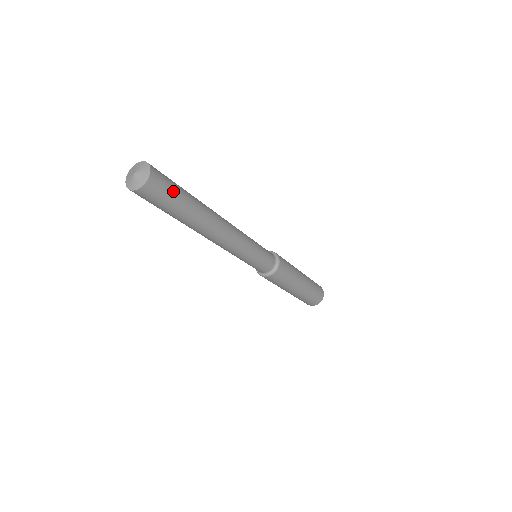
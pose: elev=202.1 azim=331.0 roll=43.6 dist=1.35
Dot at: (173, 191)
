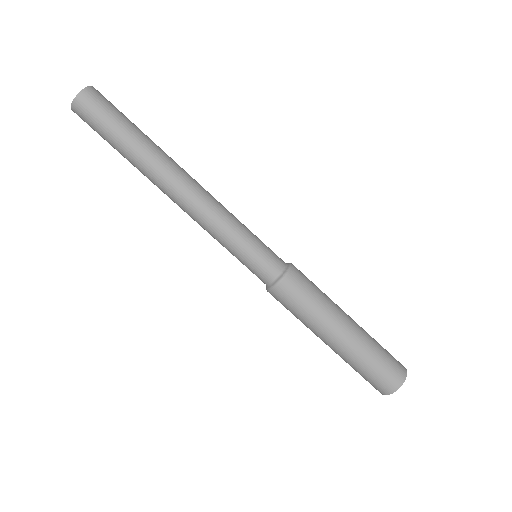
Dot at: (121, 113)
